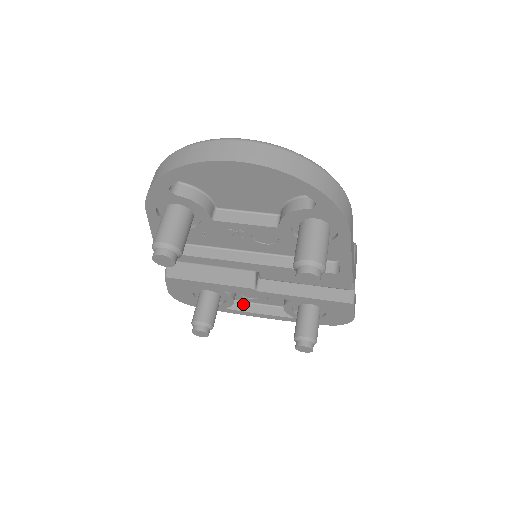
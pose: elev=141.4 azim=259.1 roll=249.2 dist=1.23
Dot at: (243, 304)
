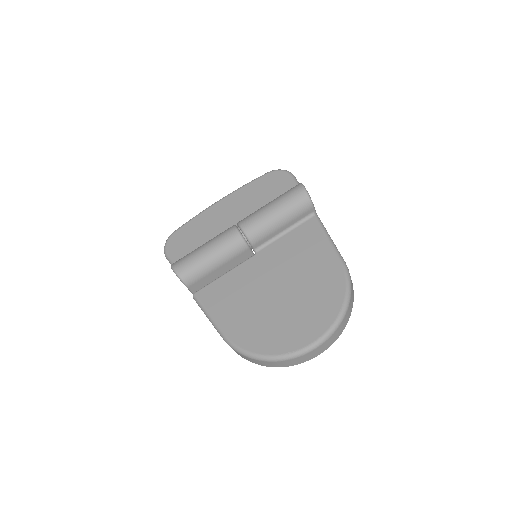
Dot at: occluded
